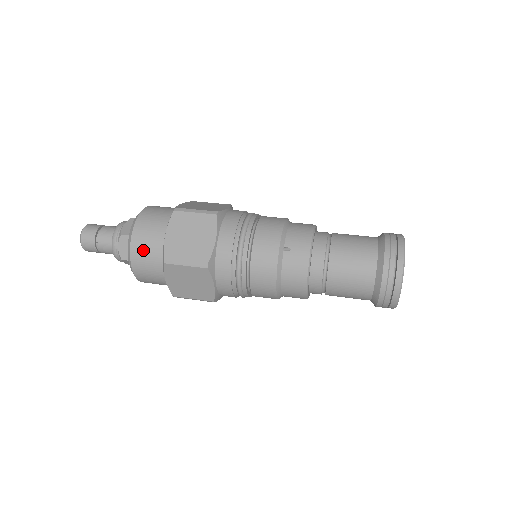
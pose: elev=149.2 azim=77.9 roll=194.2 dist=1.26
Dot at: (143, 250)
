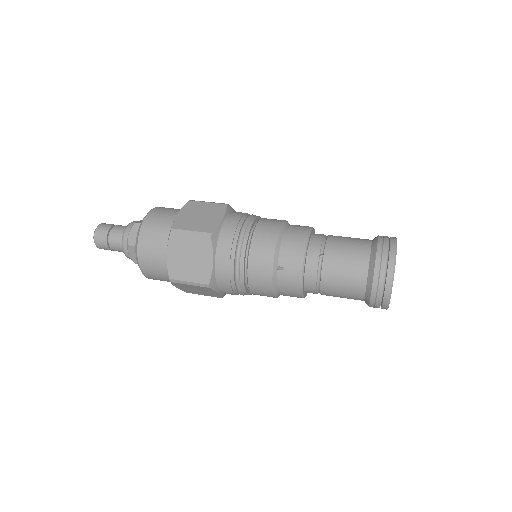
Dot at: (150, 266)
